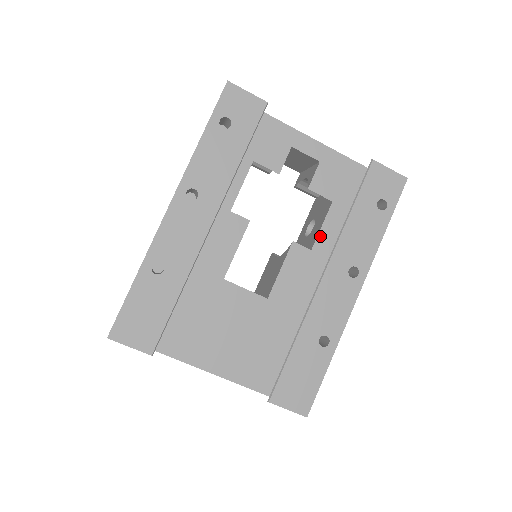
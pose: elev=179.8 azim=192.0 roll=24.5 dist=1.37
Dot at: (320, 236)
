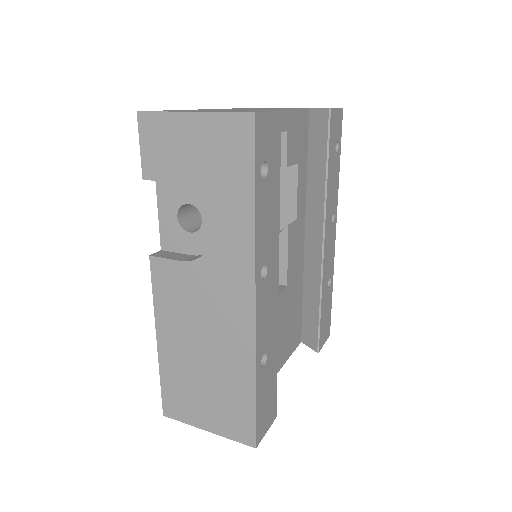
Dot at: (298, 202)
